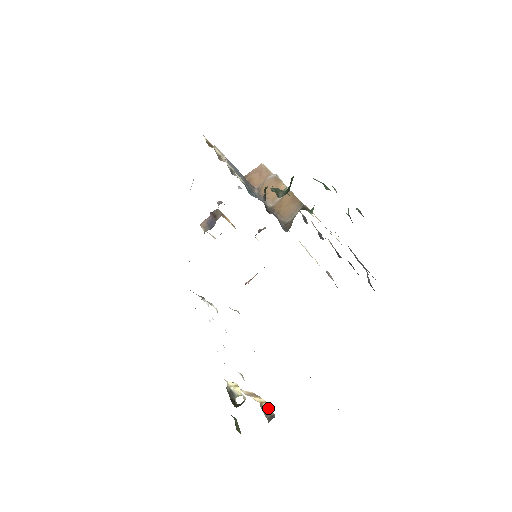
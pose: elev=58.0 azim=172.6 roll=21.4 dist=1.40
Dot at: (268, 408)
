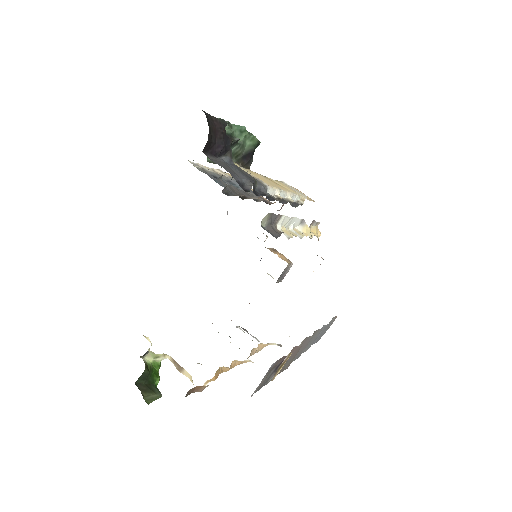
Dot at: occluded
